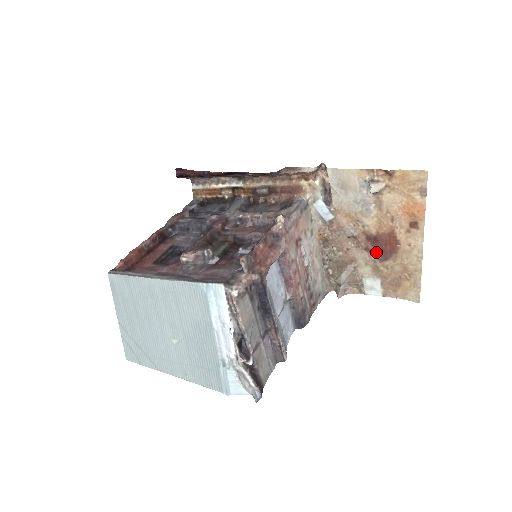
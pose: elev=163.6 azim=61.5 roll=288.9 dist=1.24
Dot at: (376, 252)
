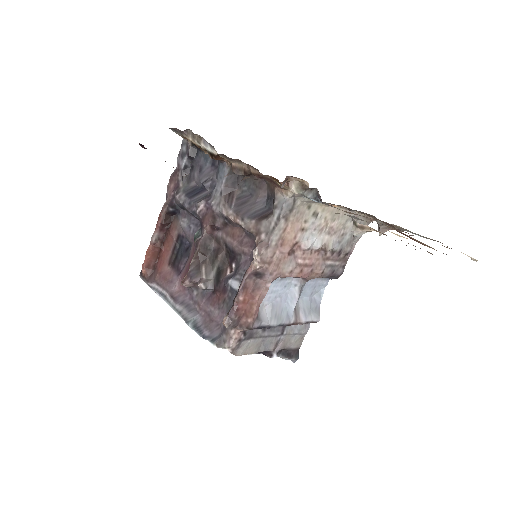
Dot at: occluded
